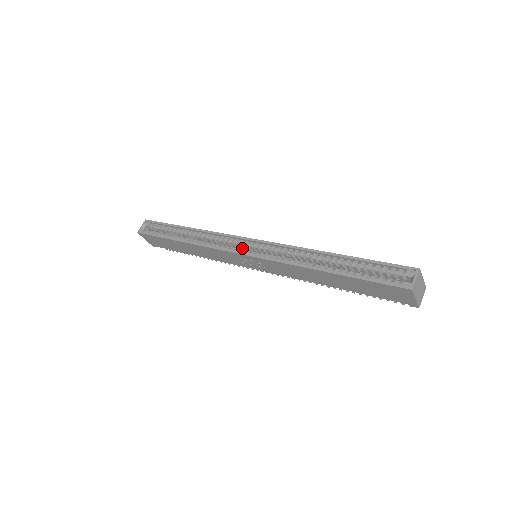
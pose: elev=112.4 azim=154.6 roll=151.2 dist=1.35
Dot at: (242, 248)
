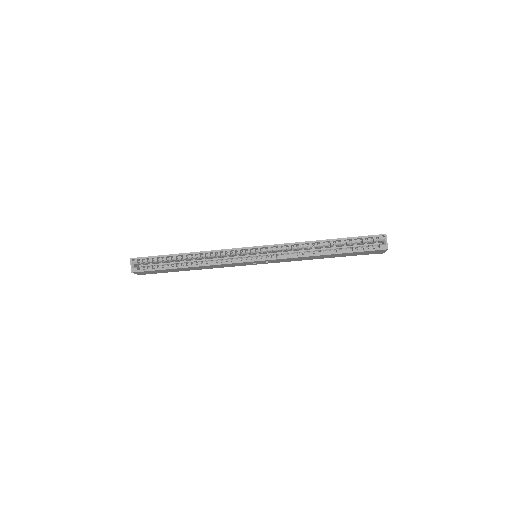
Dot at: (244, 255)
